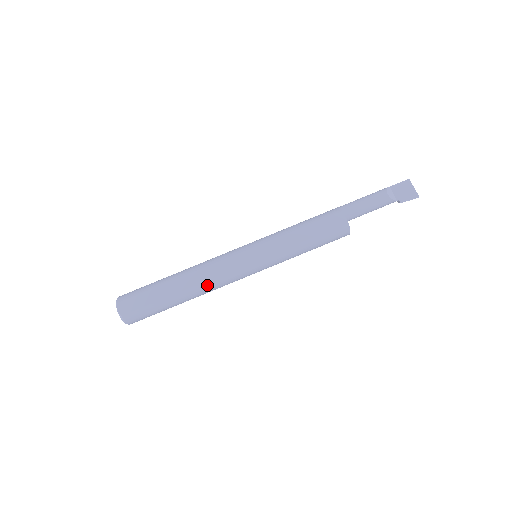
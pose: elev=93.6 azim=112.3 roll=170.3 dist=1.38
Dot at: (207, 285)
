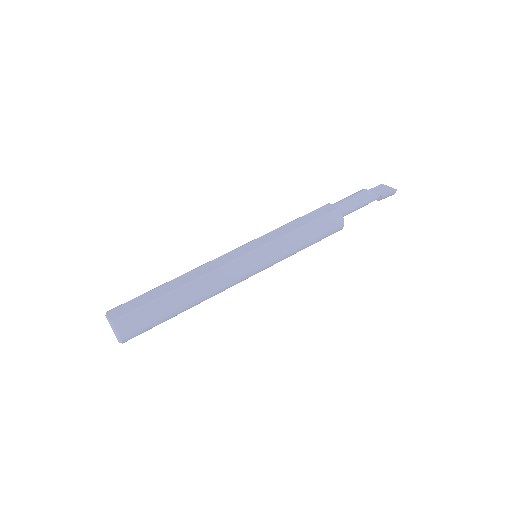
Dot at: (208, 278)
